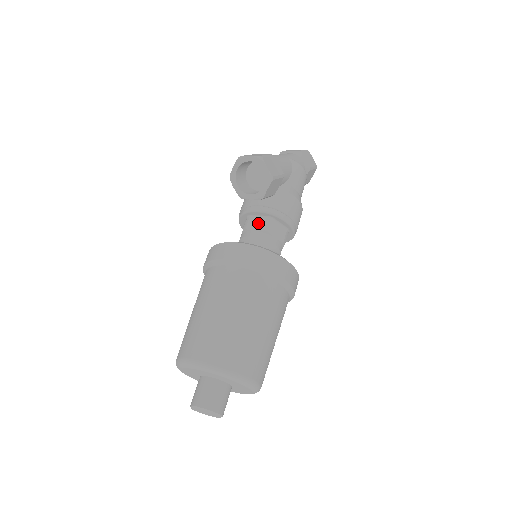
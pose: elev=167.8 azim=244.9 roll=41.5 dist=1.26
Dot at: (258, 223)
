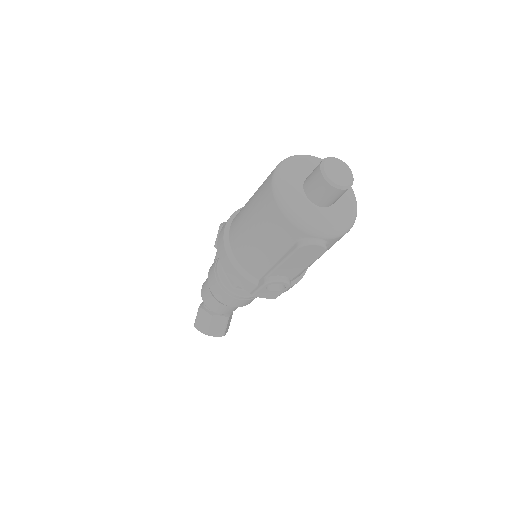
Dot at: occluded
